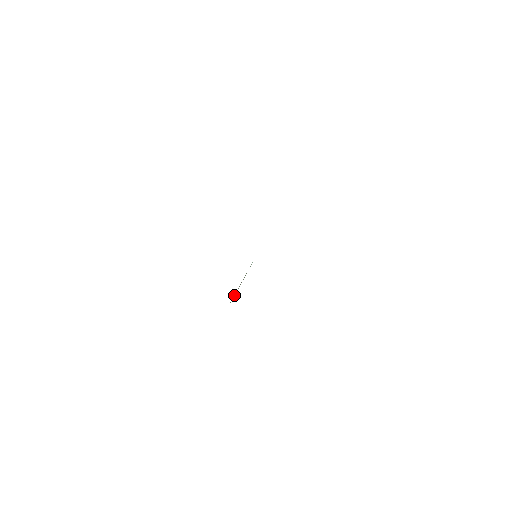
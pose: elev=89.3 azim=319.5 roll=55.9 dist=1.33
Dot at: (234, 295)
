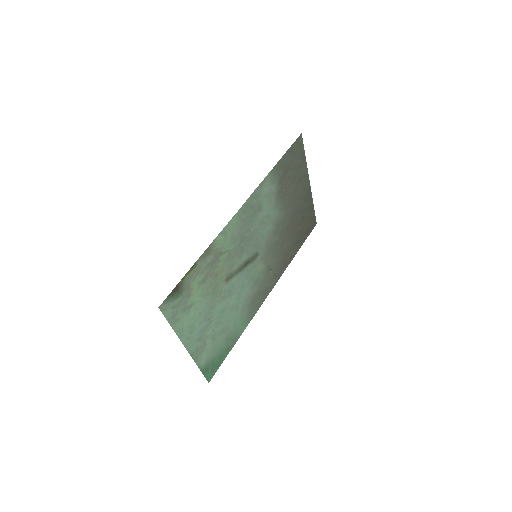
Dot at: (234, 274)
